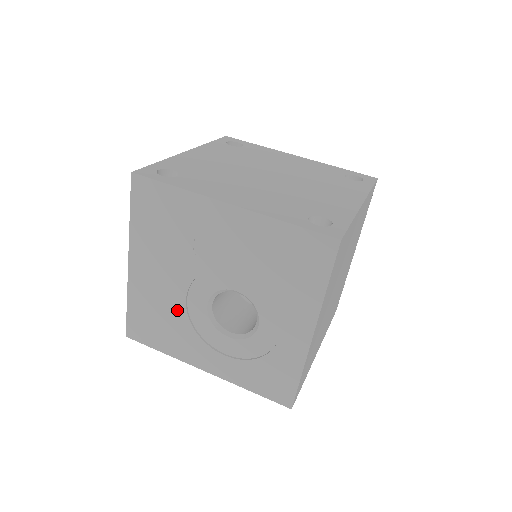
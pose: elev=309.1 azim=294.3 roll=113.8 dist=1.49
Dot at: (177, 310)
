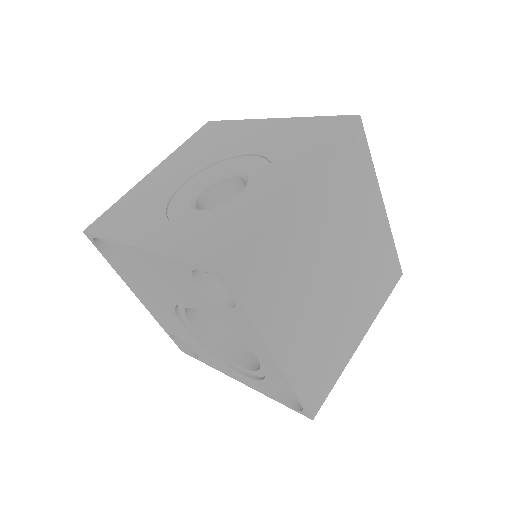
Dot at: (163, 196)
